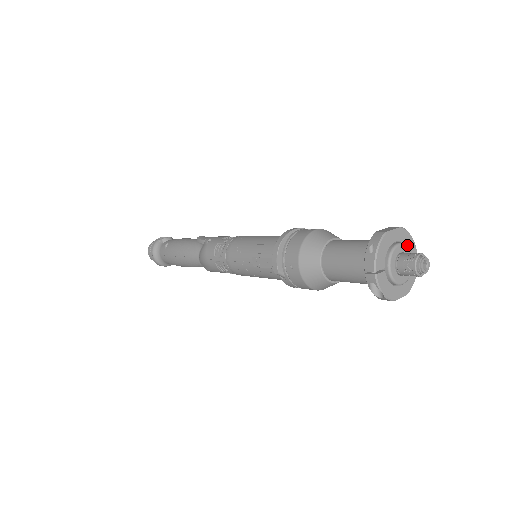
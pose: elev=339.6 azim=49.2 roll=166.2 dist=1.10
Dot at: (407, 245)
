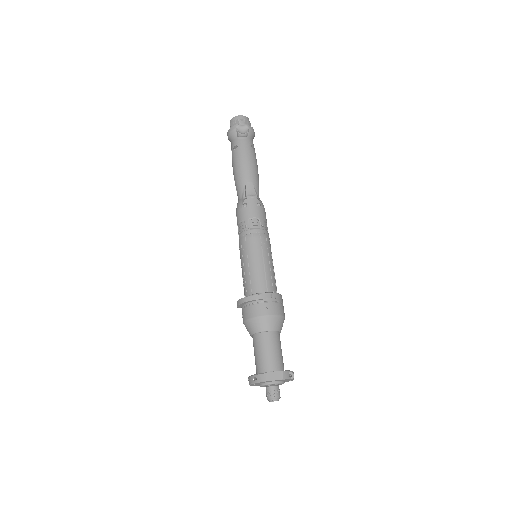
Dot at: (285, 380)
